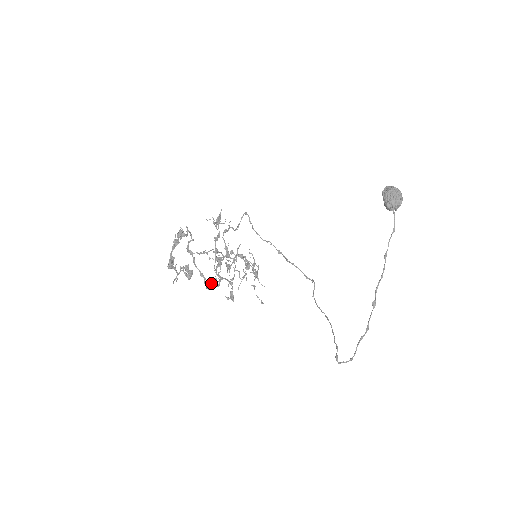
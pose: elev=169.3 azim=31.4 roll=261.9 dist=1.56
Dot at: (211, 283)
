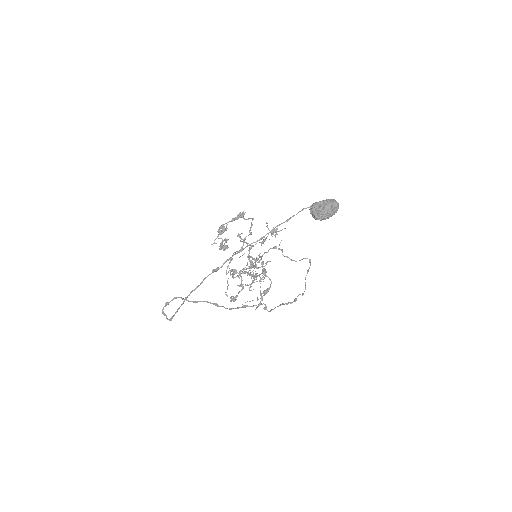
Dot at: occluded
